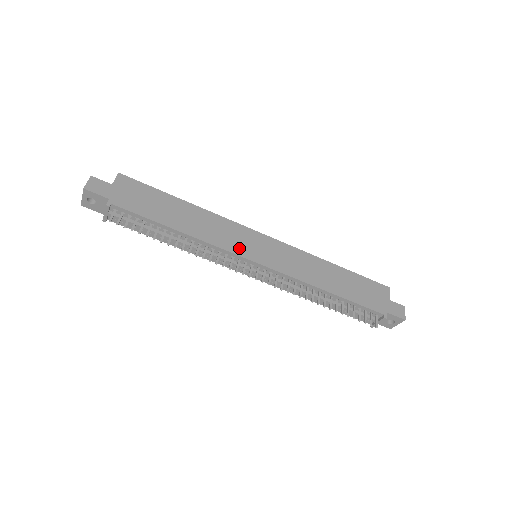
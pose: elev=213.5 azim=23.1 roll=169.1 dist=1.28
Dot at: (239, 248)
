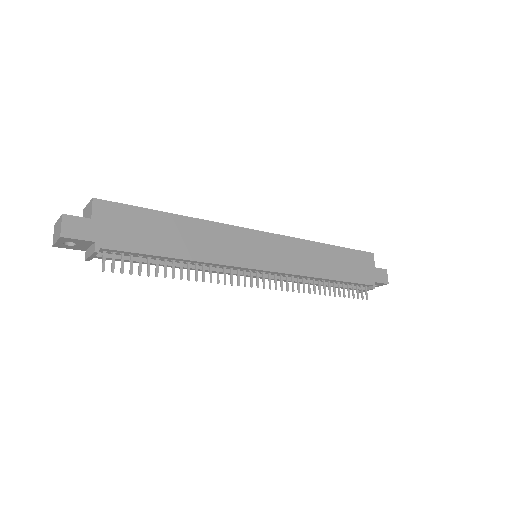
Dot at: (244, 258)
